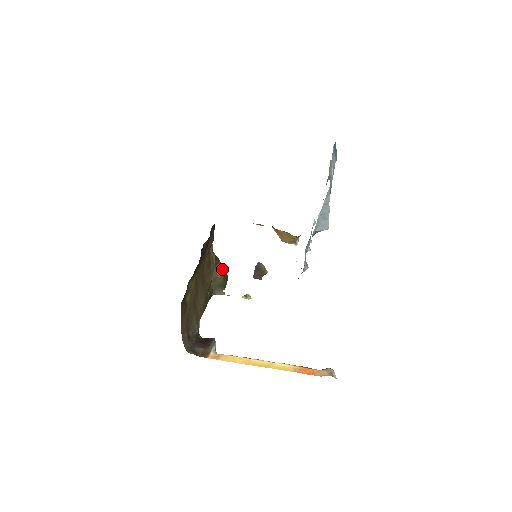
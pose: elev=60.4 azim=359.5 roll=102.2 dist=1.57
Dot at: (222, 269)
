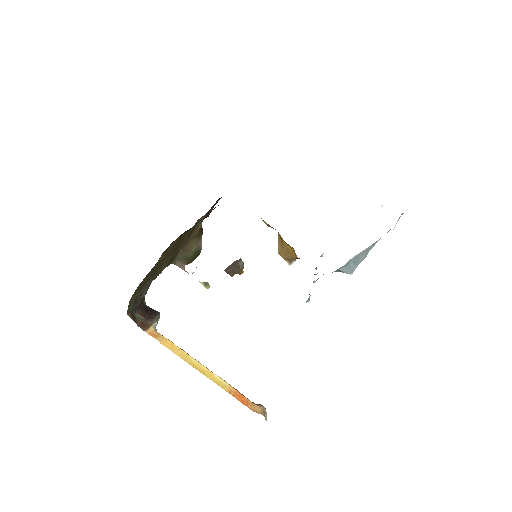
Dot at: (199, 244)
